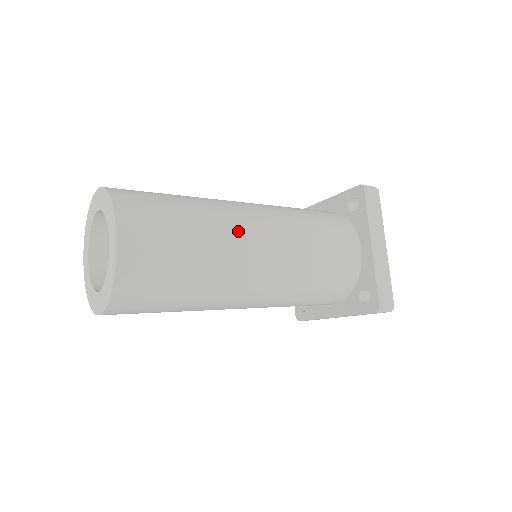
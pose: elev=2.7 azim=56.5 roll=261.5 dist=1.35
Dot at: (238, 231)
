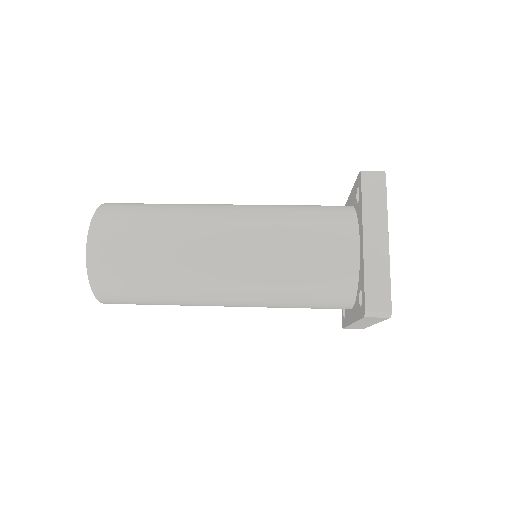
Dot at: (199, 231)
